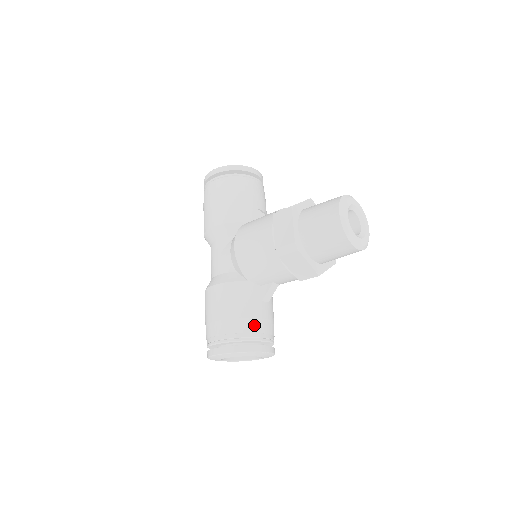
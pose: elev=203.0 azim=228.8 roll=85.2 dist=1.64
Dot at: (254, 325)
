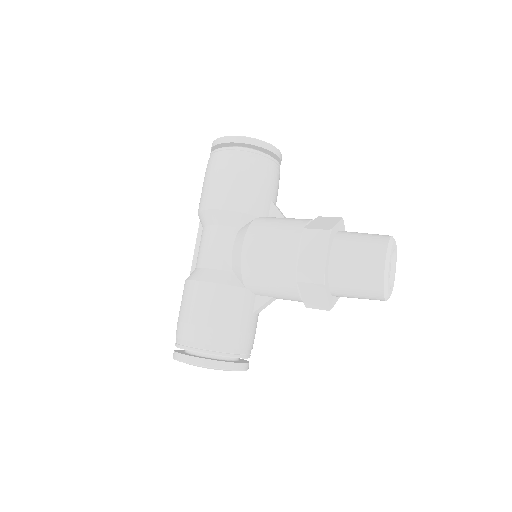
Dot at: (240, 340)
